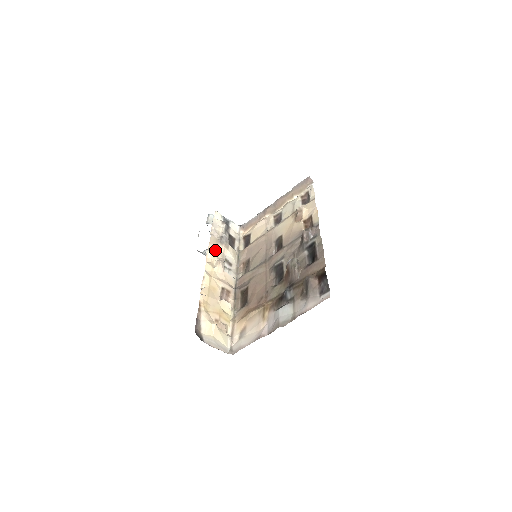
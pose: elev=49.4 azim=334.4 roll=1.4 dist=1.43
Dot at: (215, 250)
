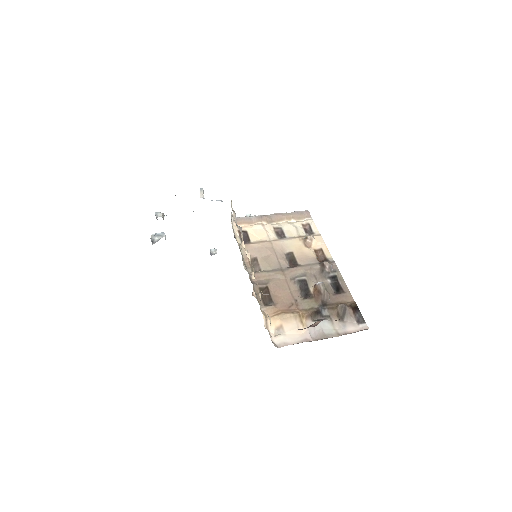
Dot at: occluded
